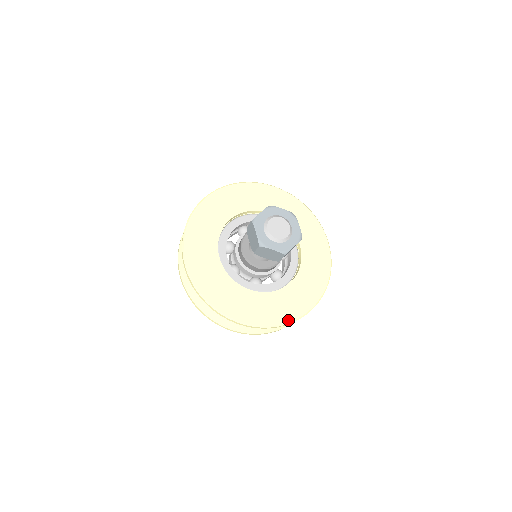
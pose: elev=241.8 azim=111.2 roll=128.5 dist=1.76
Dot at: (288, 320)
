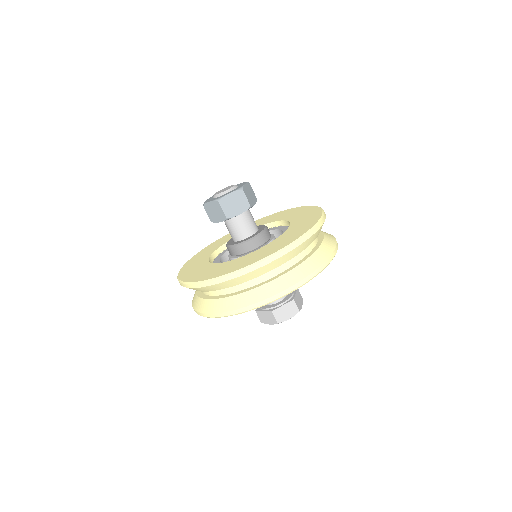
Dot at: (308, 229)
